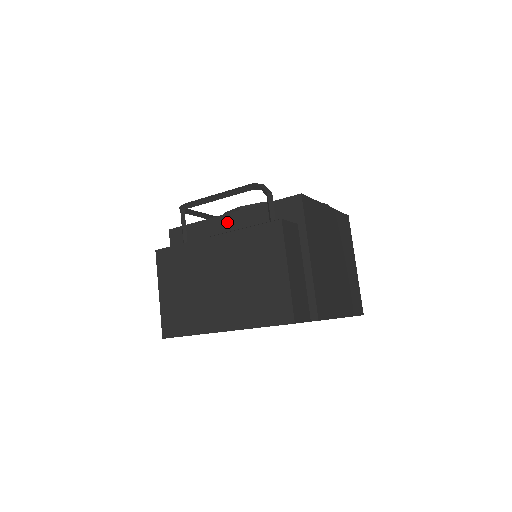
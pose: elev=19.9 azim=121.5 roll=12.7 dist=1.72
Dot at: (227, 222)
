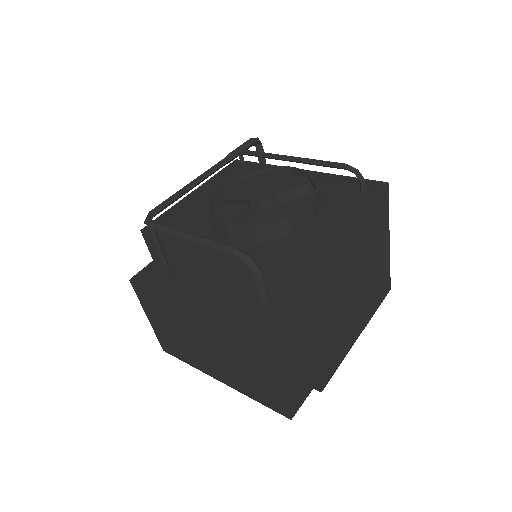
Dot at: (209, 261)
